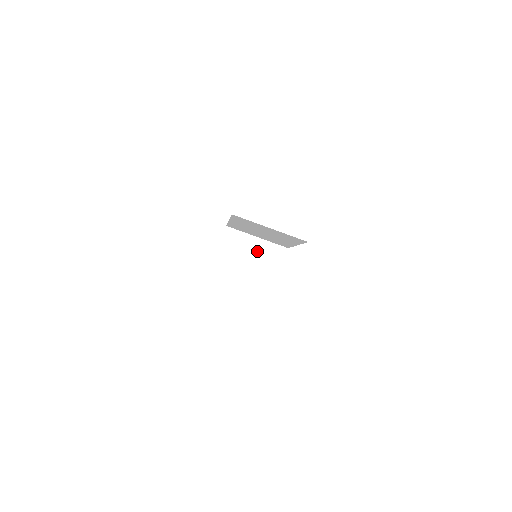
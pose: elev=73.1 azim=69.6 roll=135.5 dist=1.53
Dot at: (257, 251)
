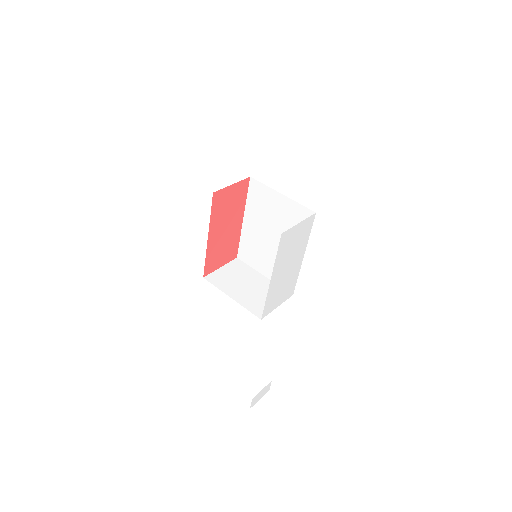
Dot at: (258, 285)
